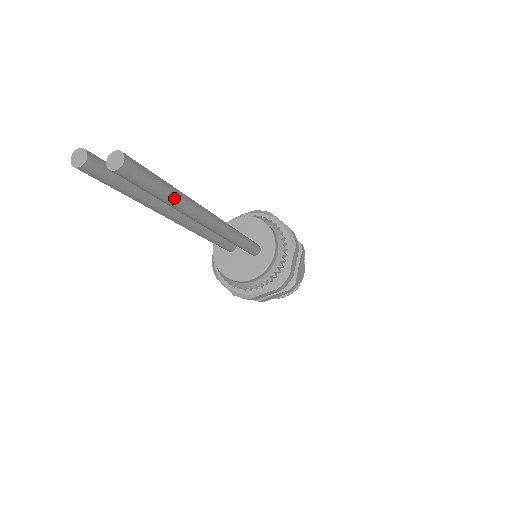
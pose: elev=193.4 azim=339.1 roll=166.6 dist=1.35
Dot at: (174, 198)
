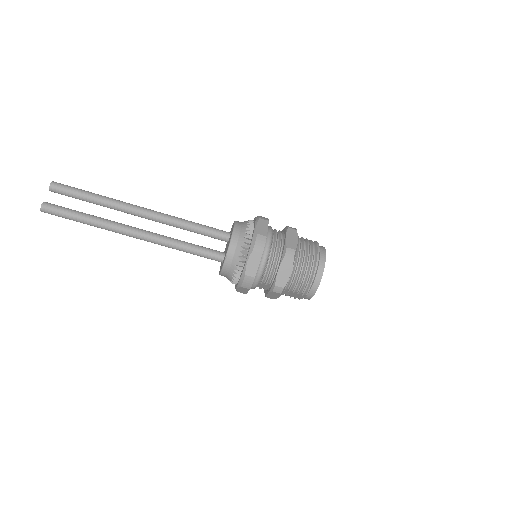
Dot at: (99, 195)
